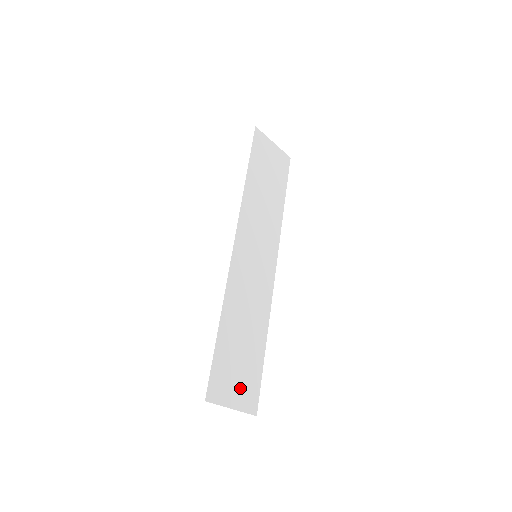
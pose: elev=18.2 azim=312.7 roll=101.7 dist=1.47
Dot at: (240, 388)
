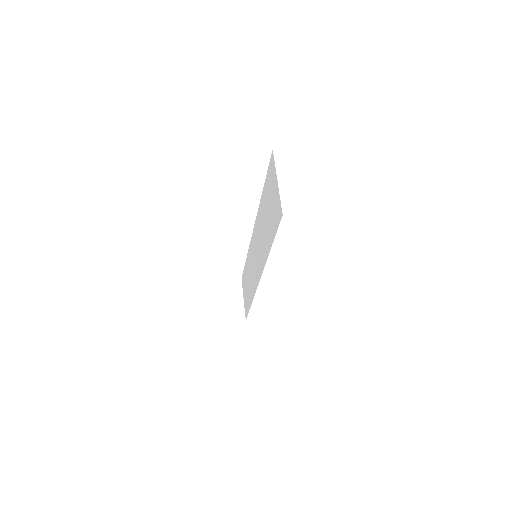
Dot at: (244, 291)
